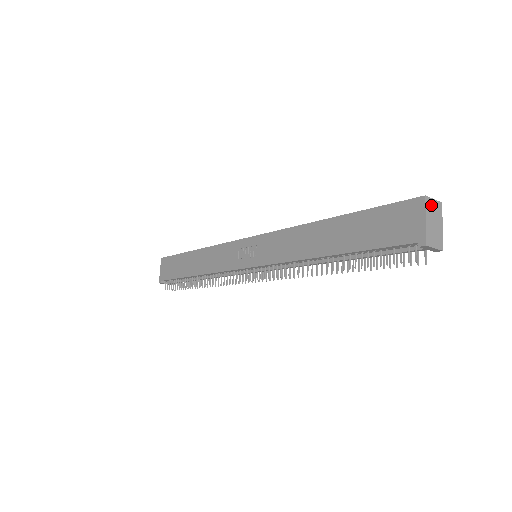
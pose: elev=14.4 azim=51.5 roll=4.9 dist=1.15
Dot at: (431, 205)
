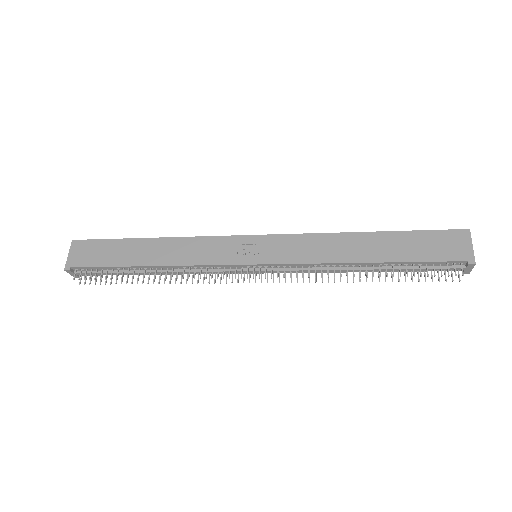
Dot at: occluded
